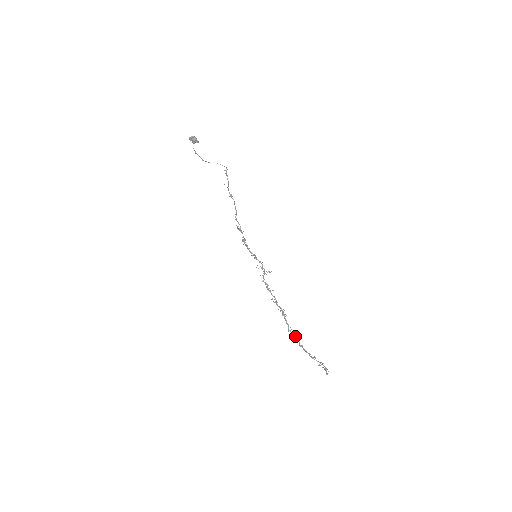
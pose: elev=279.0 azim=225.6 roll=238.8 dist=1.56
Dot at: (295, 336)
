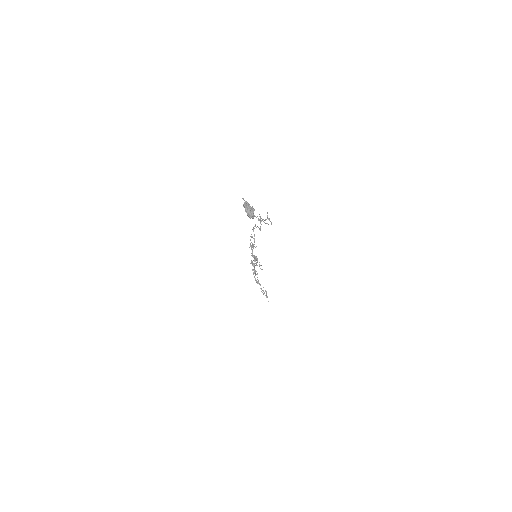
Dot at: (256, 280)
